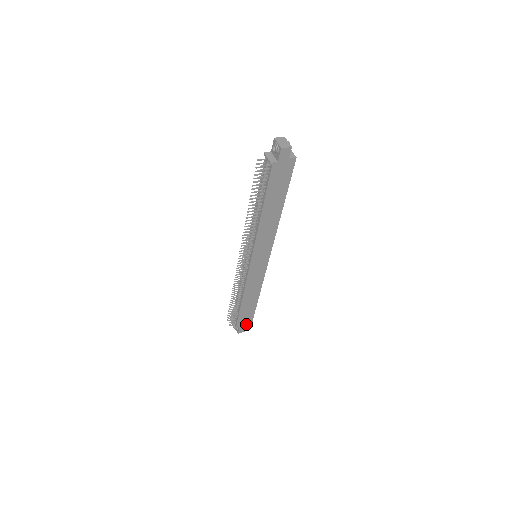
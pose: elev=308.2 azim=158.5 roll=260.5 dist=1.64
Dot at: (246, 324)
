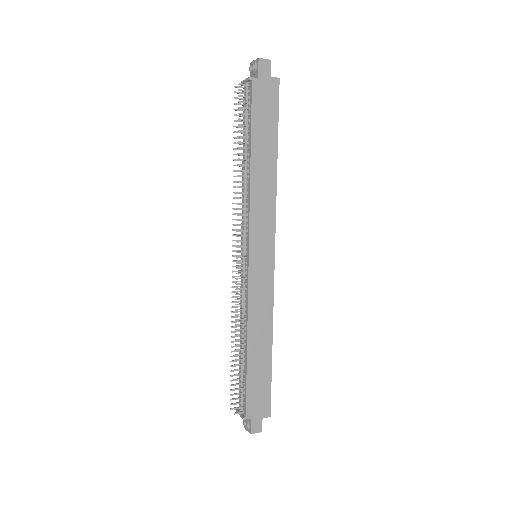
Dot at: (261, 411)
